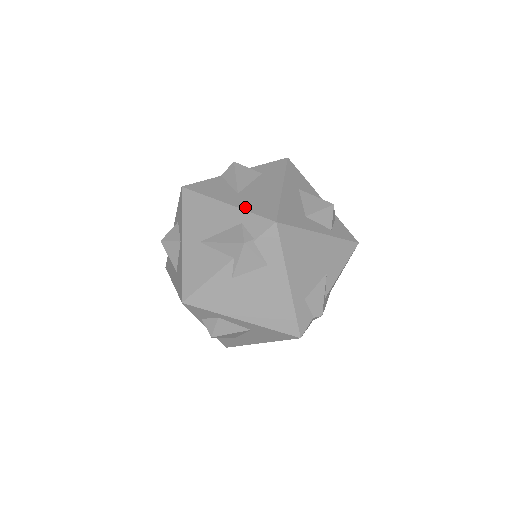
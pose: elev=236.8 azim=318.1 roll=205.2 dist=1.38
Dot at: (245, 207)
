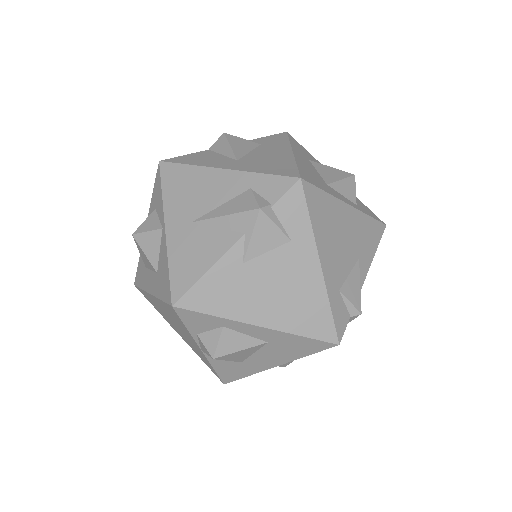
Dot at: (252, 169)
